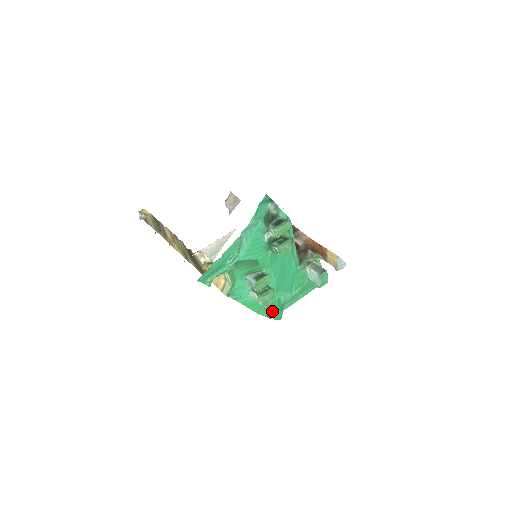
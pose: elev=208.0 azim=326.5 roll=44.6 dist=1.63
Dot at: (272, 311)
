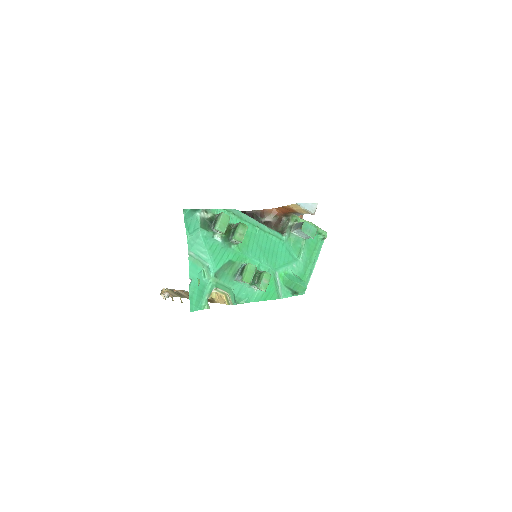
Dot at: (291, 288)
